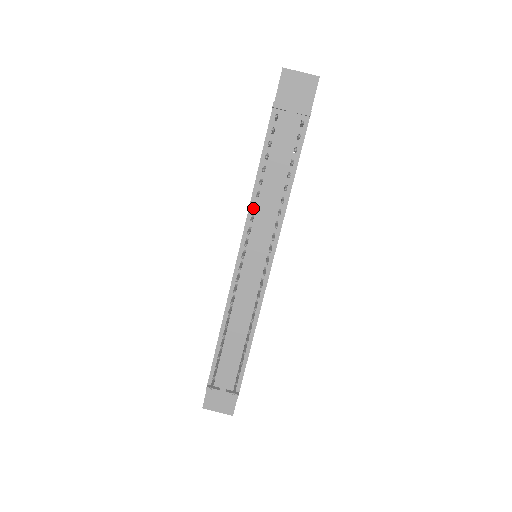
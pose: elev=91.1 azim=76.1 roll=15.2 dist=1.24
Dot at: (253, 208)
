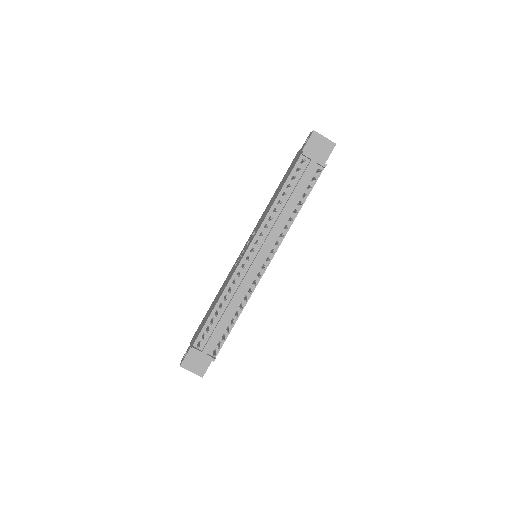
Dot at: (271, 218)
